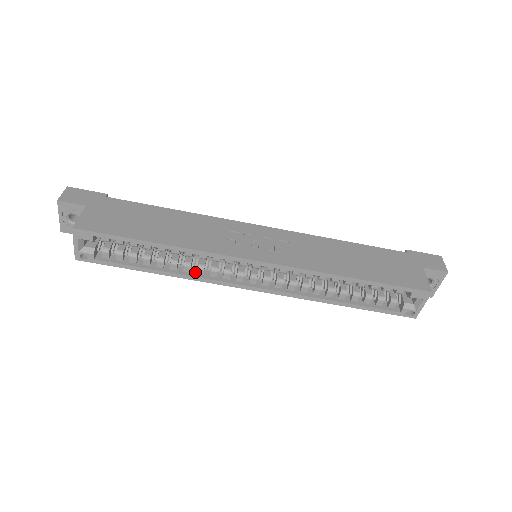
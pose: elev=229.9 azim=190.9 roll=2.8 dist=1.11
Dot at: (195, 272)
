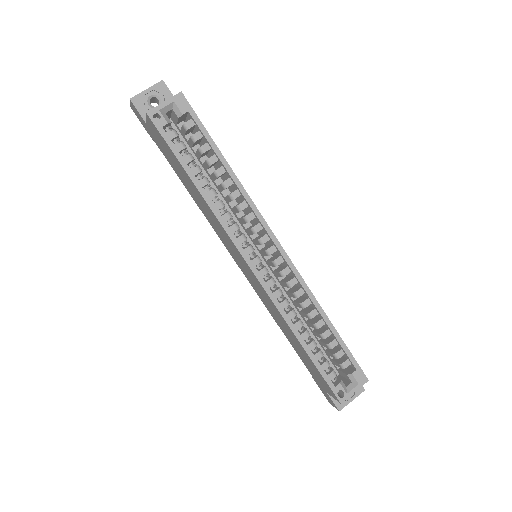
Dot at: (220, 215)
